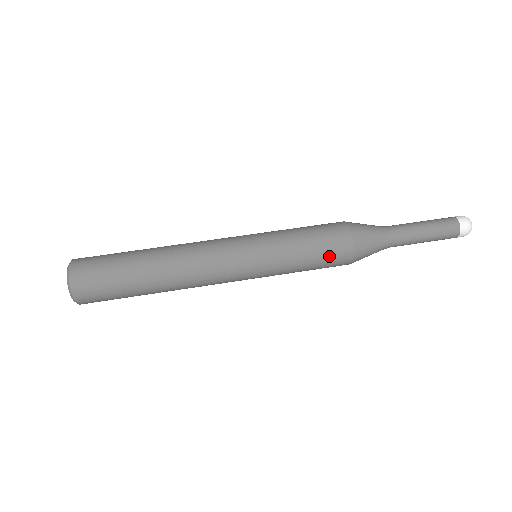
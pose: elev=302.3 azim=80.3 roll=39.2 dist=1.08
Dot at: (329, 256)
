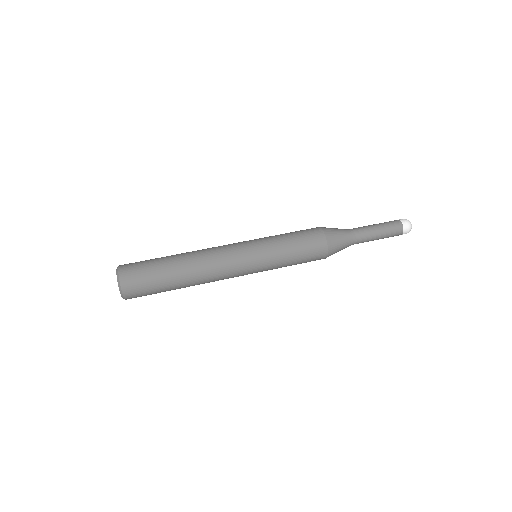
Dot at: (310, 259)
